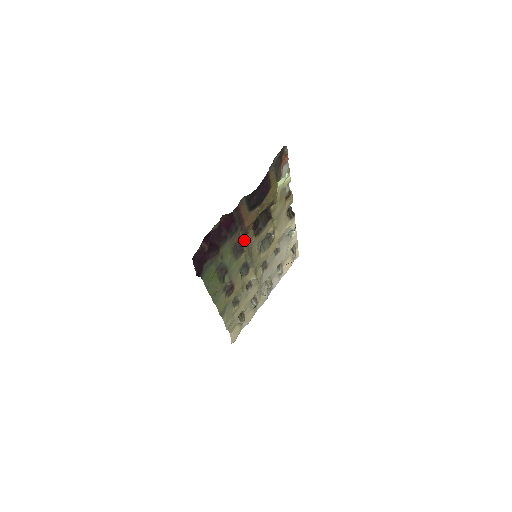
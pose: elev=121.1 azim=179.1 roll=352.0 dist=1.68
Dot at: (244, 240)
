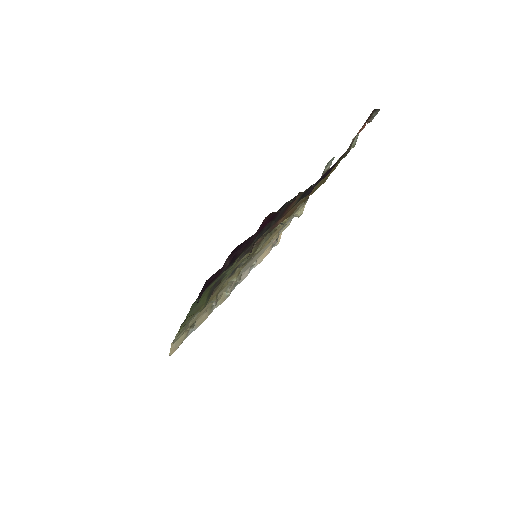
Dot at: (261, 239)
